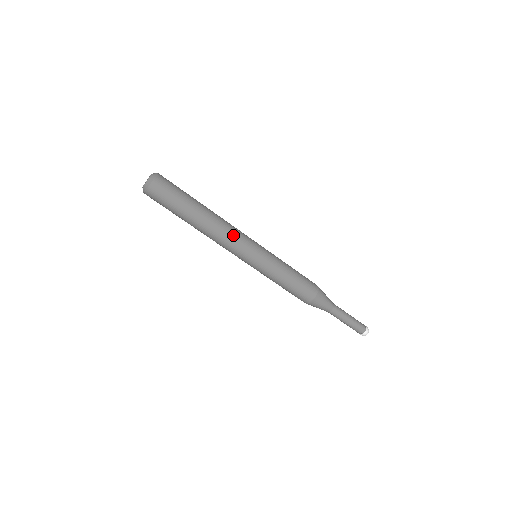
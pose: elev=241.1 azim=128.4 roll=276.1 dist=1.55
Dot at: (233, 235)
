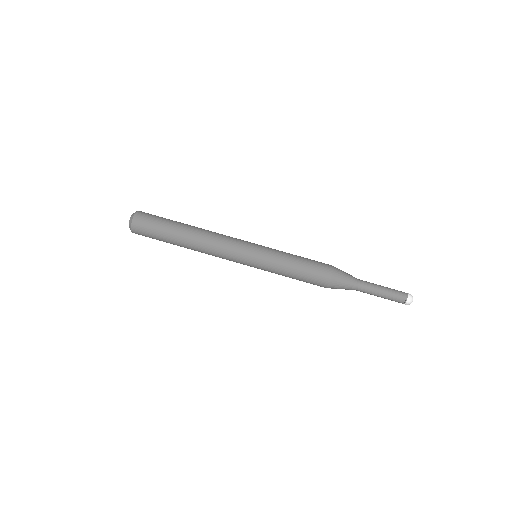
Dot at: (222, 243)
